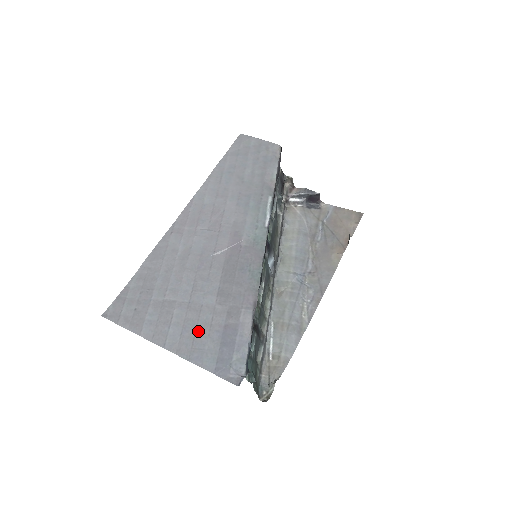
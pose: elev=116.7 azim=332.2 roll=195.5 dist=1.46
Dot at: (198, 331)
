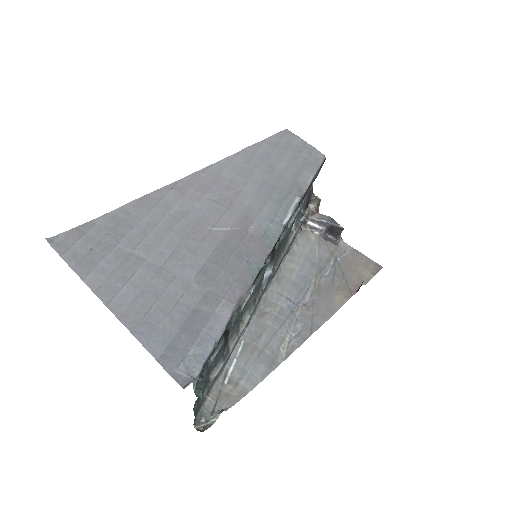
Dot at: (158, 303)
